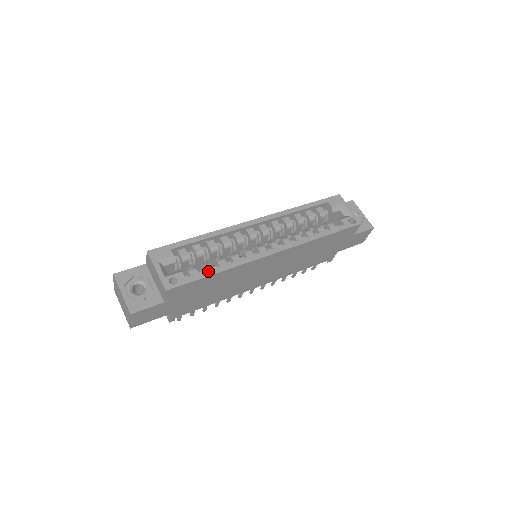
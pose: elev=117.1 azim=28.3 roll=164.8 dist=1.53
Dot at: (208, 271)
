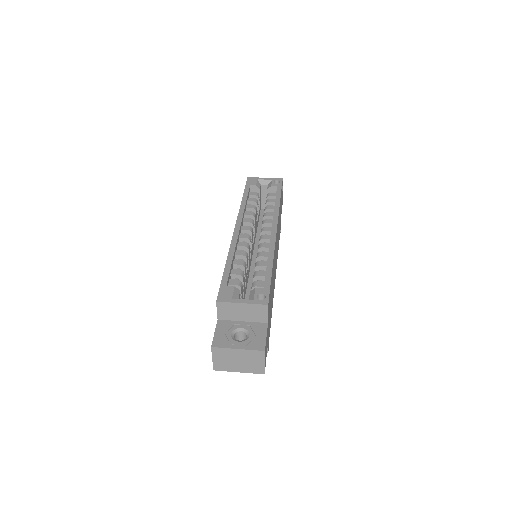
Dot at: (266, 272)
